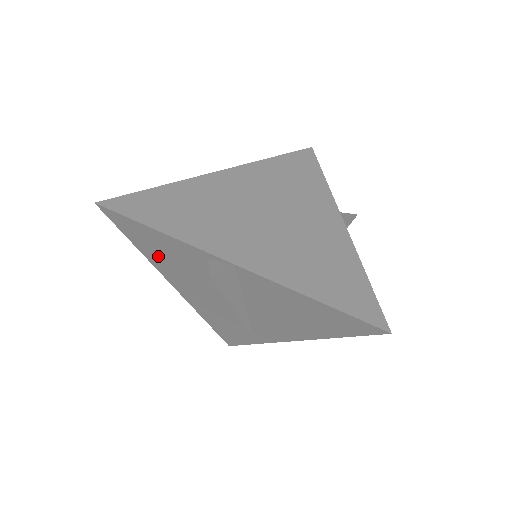
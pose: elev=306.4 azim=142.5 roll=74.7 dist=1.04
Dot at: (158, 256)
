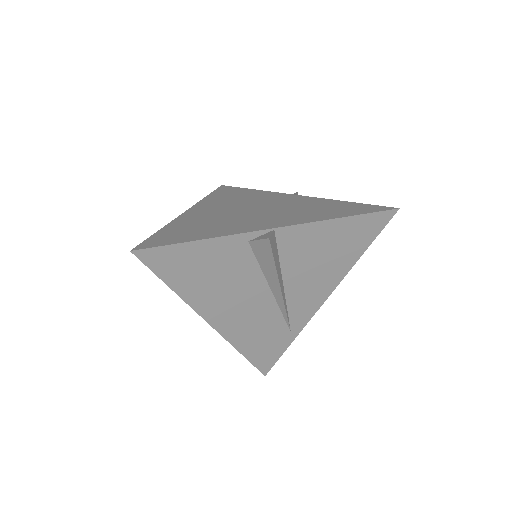
Dot at: (196, 283)
